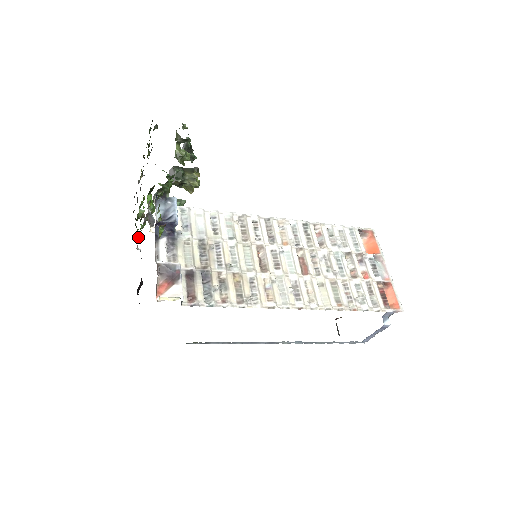
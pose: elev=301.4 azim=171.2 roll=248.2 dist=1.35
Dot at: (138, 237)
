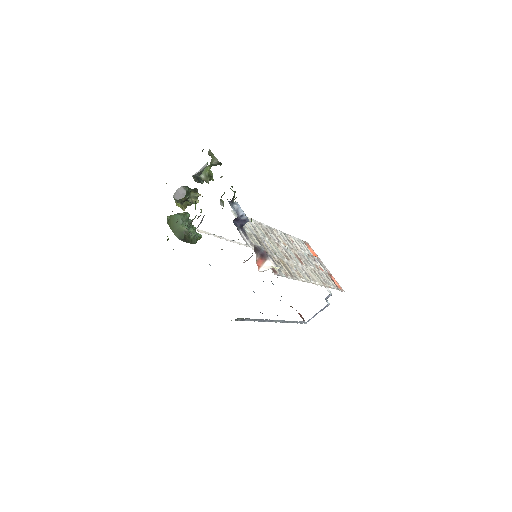
Dot at: (167, 240)
